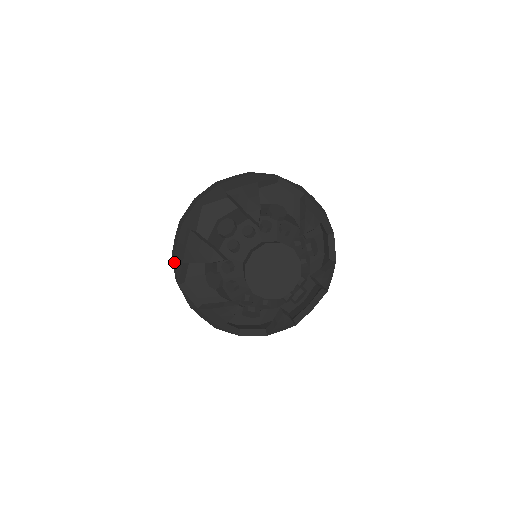
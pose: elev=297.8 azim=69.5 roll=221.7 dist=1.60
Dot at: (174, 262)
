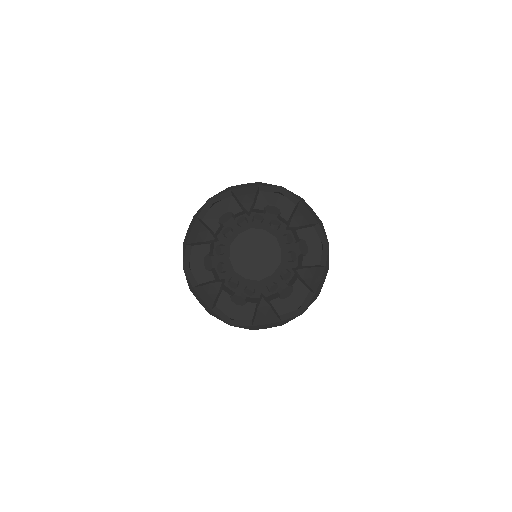
Dot at: occluded
